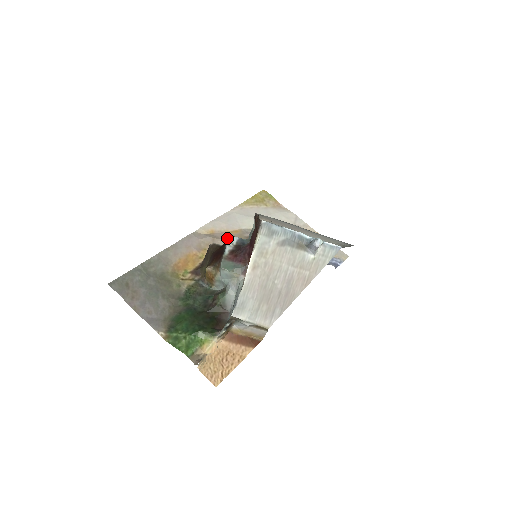
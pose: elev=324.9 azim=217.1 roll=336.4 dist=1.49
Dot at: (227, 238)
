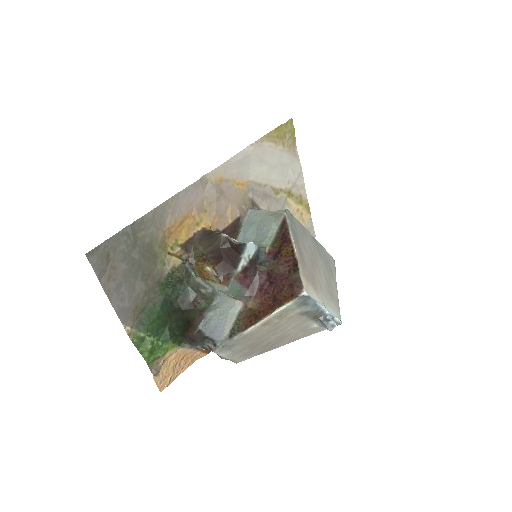
Dot at: (246, 243)
